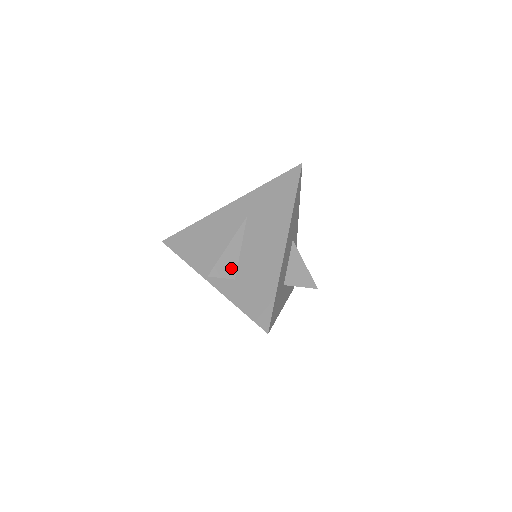
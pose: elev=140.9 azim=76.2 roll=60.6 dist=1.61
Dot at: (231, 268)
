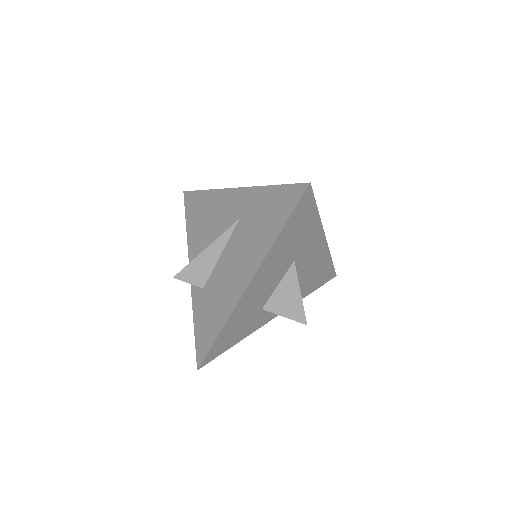
Dot at: (202, 275)
